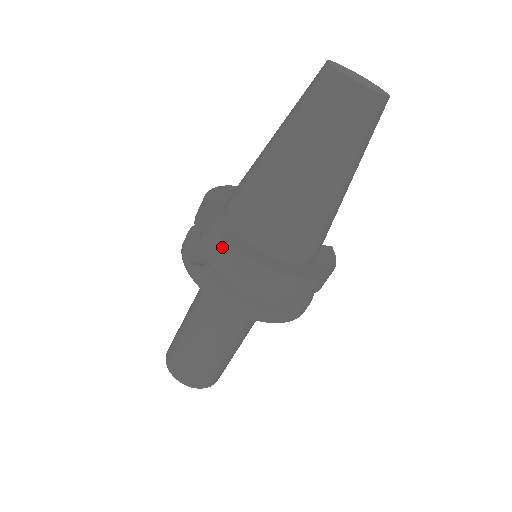
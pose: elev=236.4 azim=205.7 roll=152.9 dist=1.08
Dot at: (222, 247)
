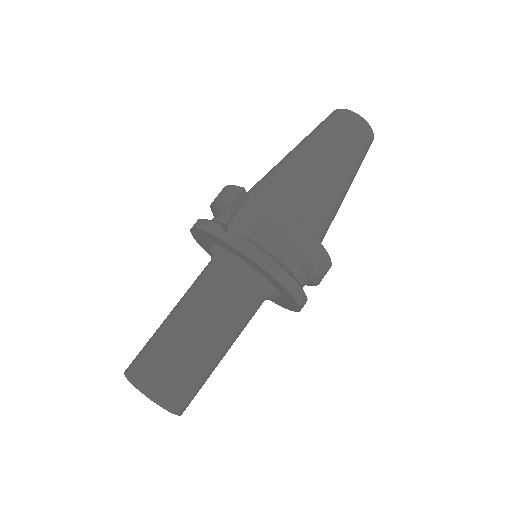
Dot at: (278, 215)
